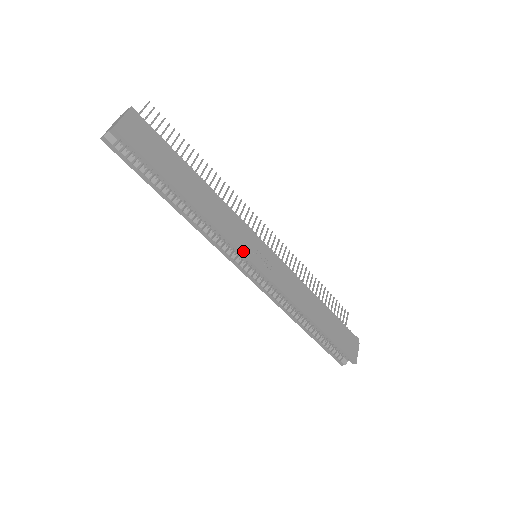
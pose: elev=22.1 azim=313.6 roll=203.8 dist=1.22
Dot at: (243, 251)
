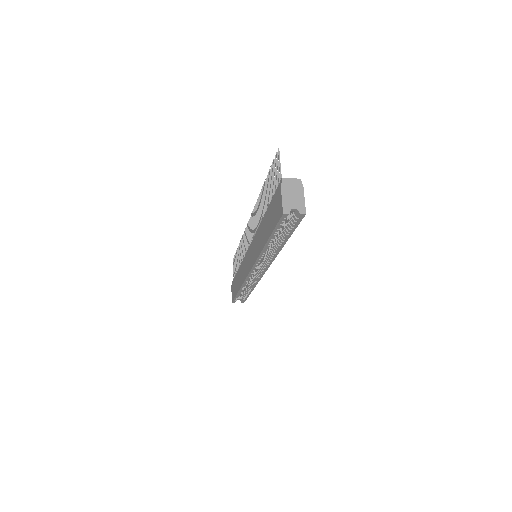
Dot at: occluded
